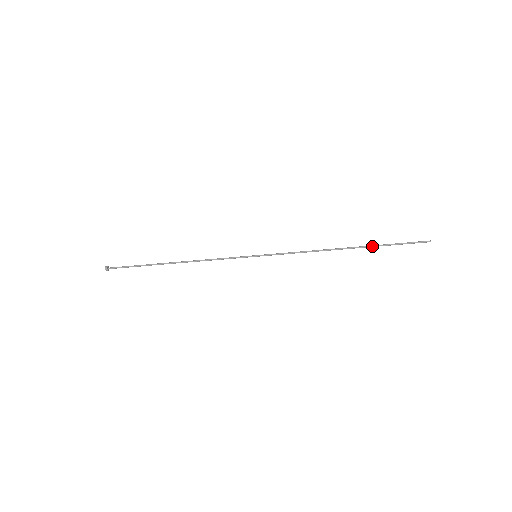
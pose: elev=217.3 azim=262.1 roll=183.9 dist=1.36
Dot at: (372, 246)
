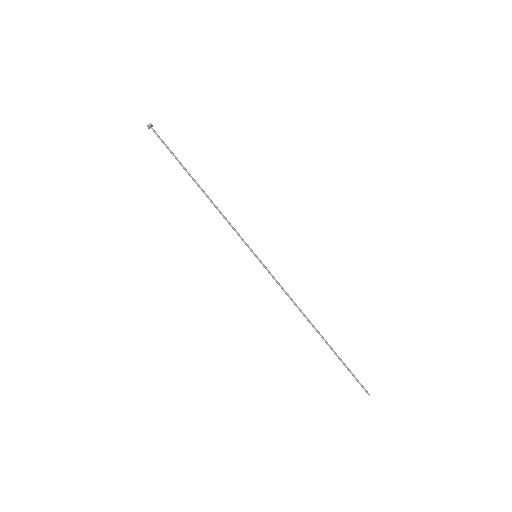
Dot at: occluded
